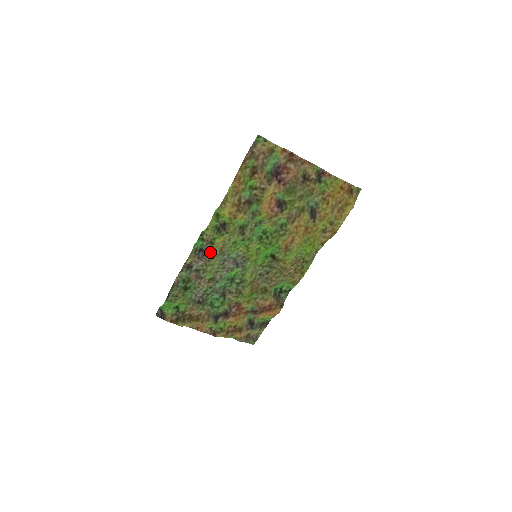
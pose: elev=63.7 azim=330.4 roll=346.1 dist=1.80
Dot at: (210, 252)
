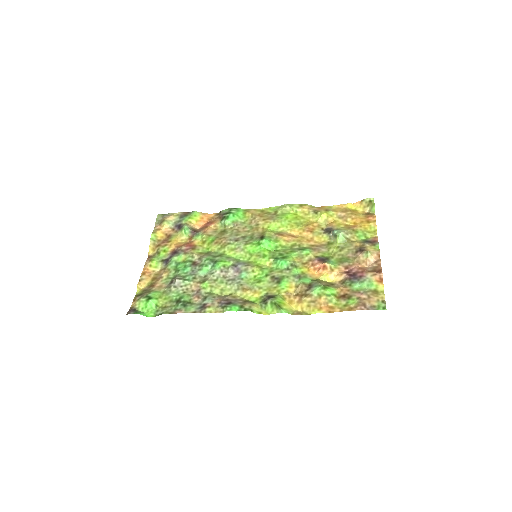
Dot at: (235, 299)
